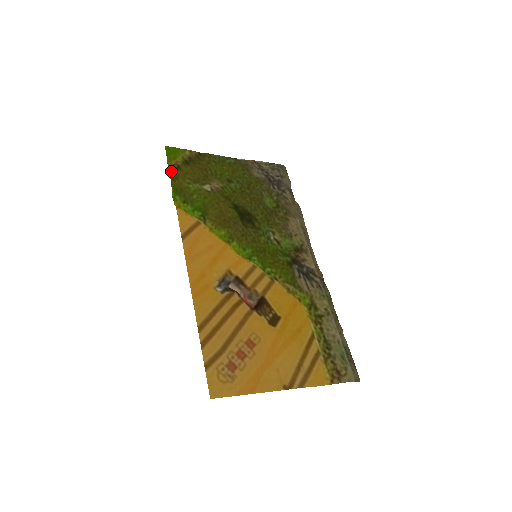
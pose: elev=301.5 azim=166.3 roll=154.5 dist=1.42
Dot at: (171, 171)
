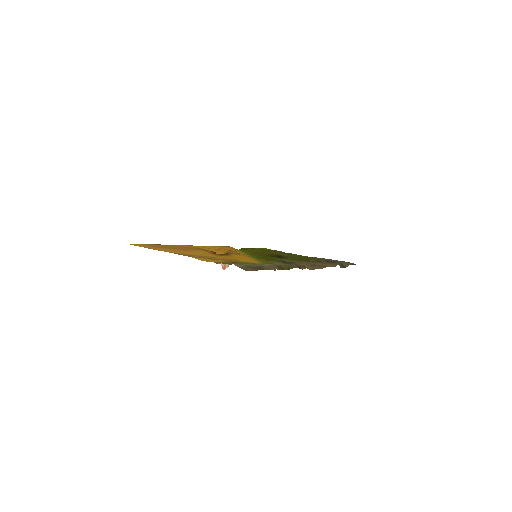
Dot at: occluded
